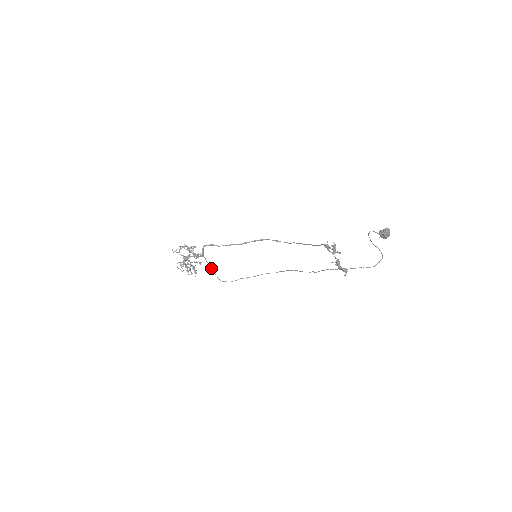
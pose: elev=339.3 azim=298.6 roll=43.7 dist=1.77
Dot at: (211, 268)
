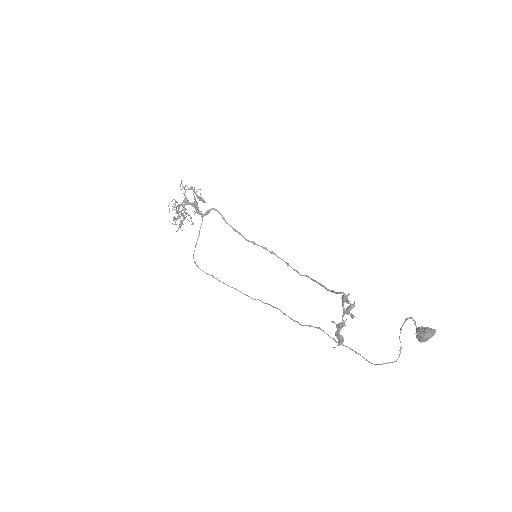
Dot at: (198, 237)
